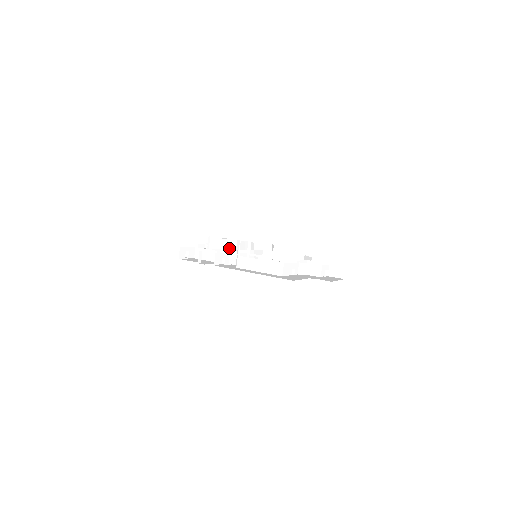
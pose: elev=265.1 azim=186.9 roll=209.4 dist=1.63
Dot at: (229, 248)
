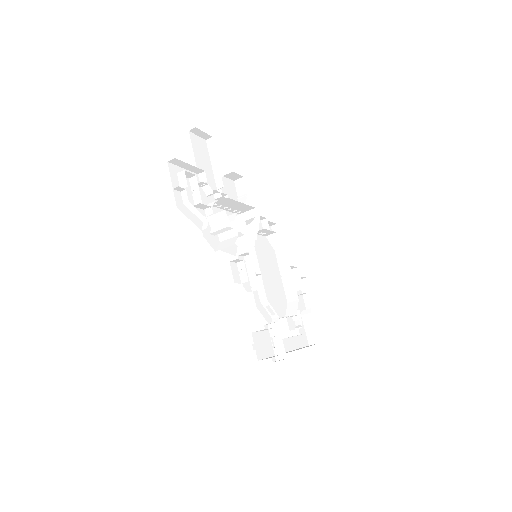
Dot at: occluded
